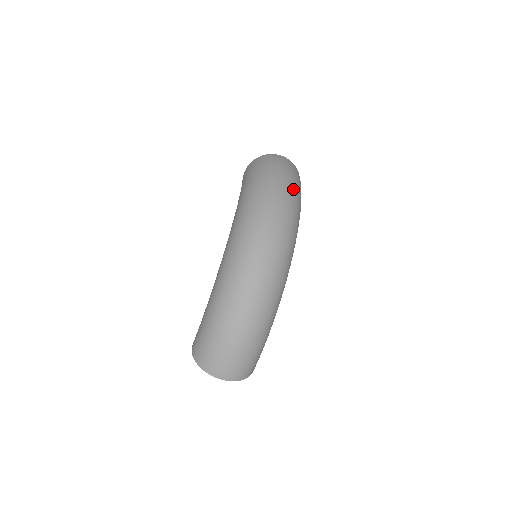
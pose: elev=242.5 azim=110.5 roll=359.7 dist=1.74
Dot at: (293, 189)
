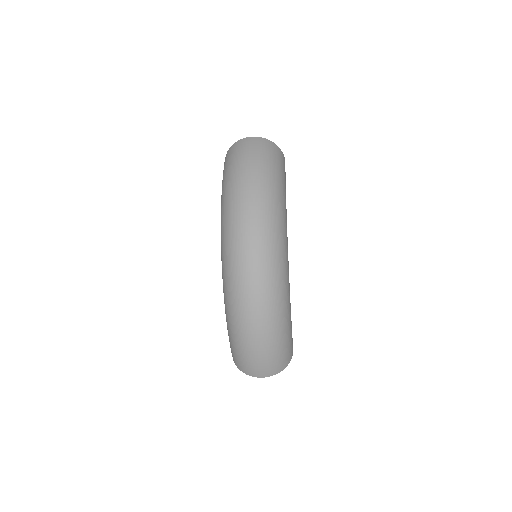
Dot at: (265, 180)
